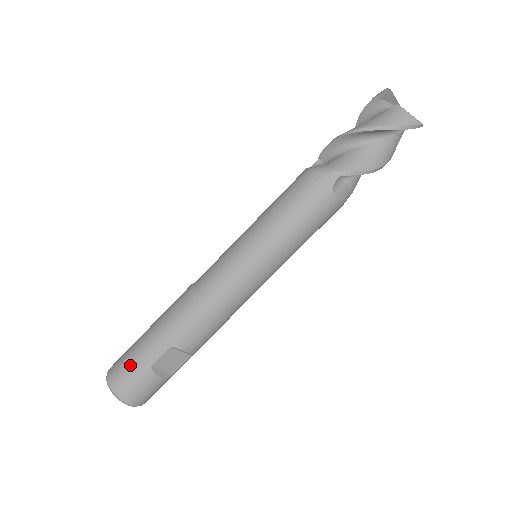
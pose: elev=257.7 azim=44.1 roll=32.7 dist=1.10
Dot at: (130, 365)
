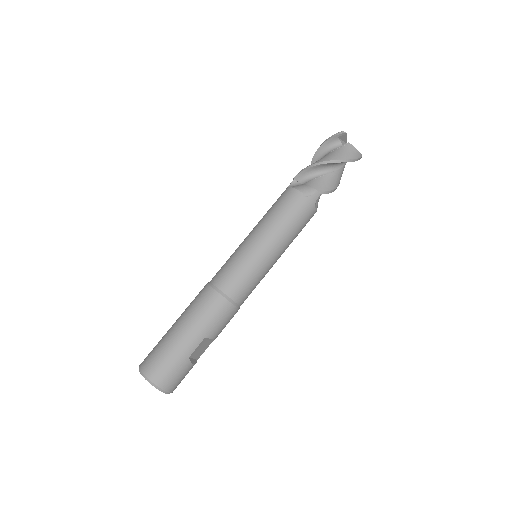
Dot at: (170, 361)
